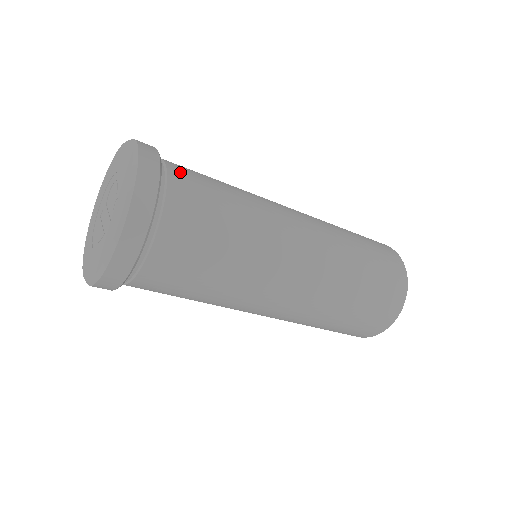
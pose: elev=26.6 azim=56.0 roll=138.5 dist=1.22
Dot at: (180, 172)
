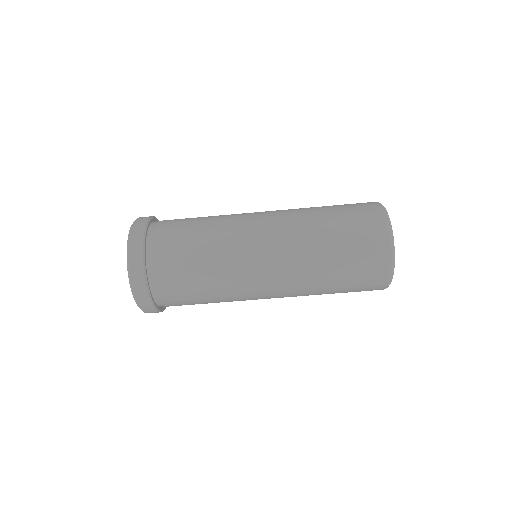
Dot at: occluded
